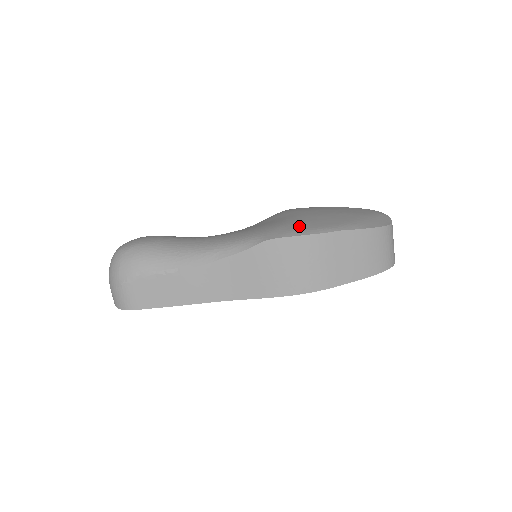
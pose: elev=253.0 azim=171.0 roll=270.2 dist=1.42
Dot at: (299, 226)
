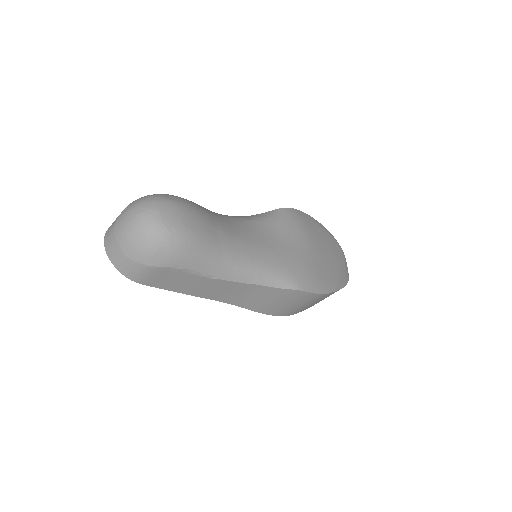
Dot at: (317, 277)
